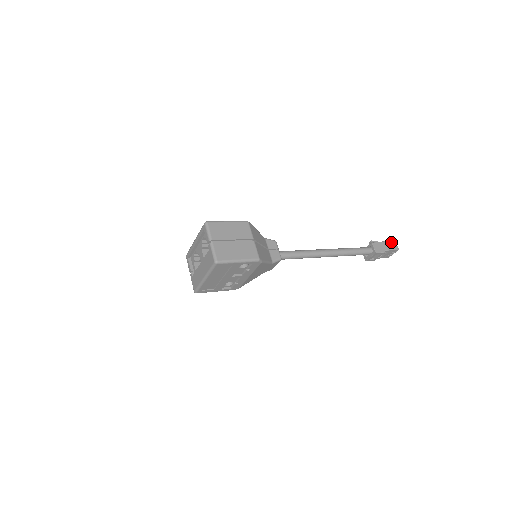
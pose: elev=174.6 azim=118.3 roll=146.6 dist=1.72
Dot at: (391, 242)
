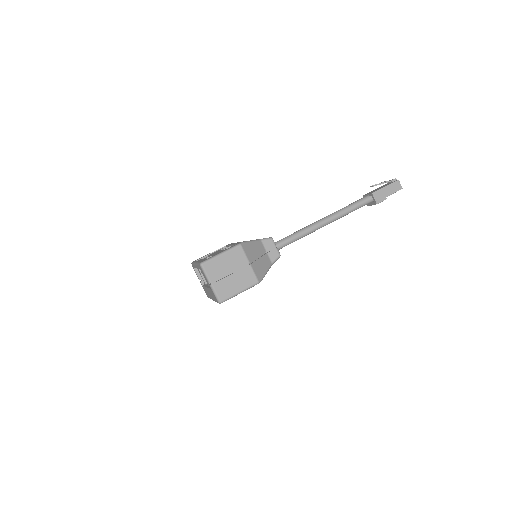
Dot at: (394, 183)
